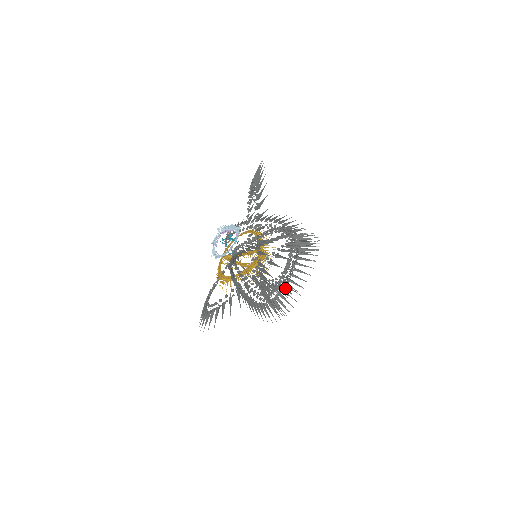
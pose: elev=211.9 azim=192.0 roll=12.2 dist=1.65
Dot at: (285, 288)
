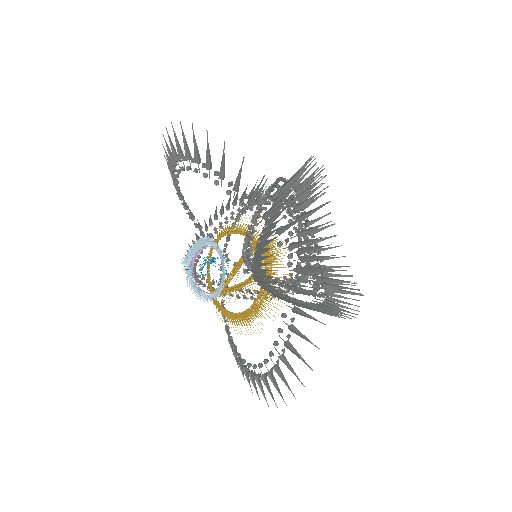
Dot at: (317, 266)
